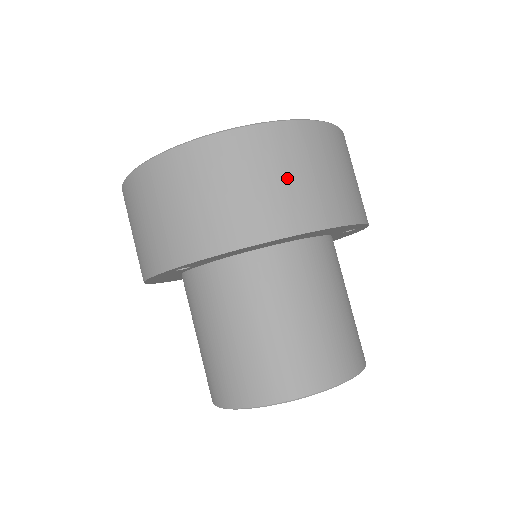
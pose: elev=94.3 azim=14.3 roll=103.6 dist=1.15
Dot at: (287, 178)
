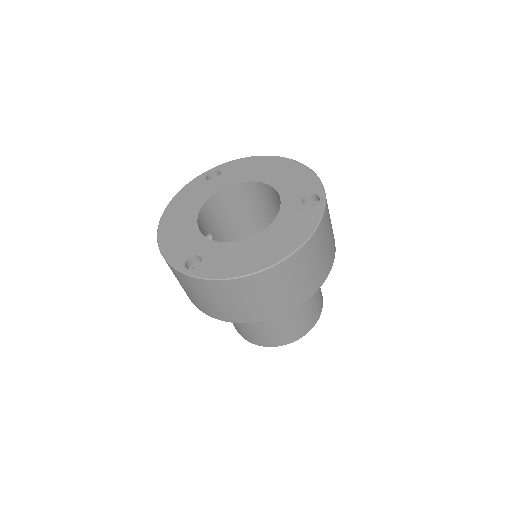
Dot at: (288, 287)
